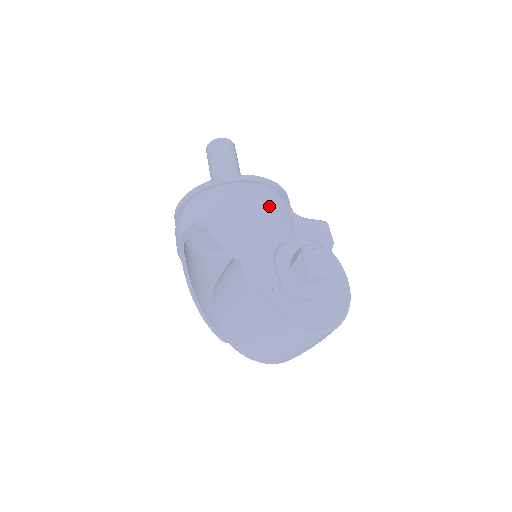
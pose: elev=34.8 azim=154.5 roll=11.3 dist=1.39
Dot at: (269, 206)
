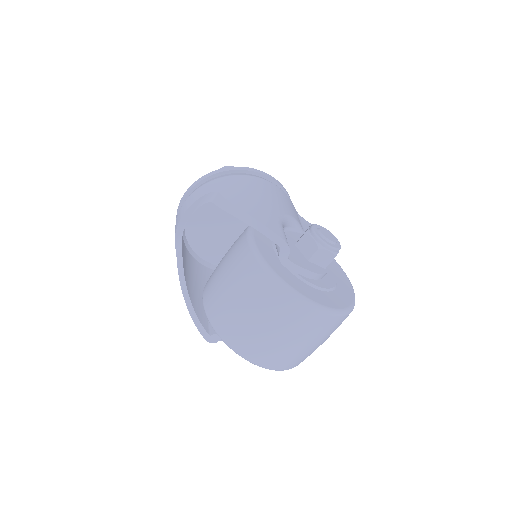
Dot at: (278, 194)
